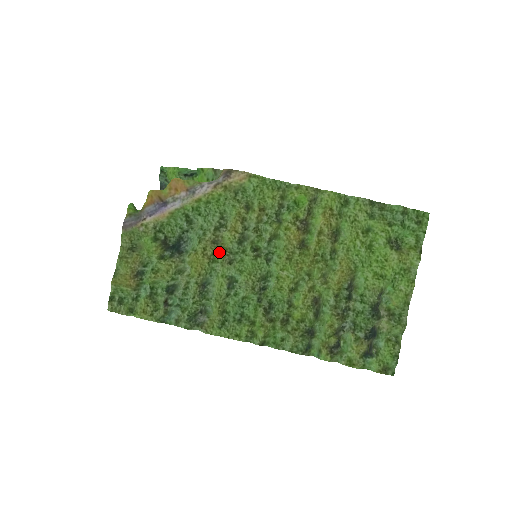
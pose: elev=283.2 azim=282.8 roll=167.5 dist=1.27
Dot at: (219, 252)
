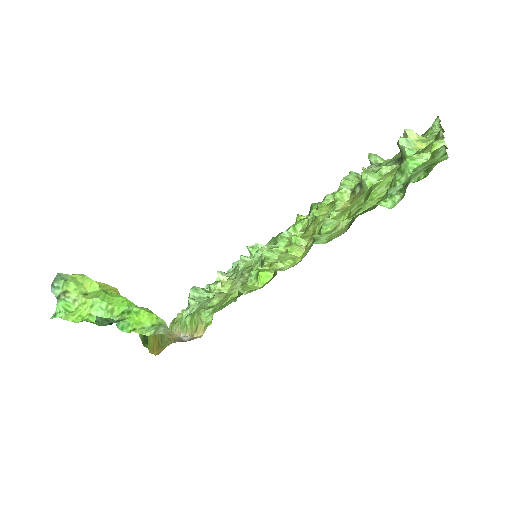
Dot at: (231, 281)
